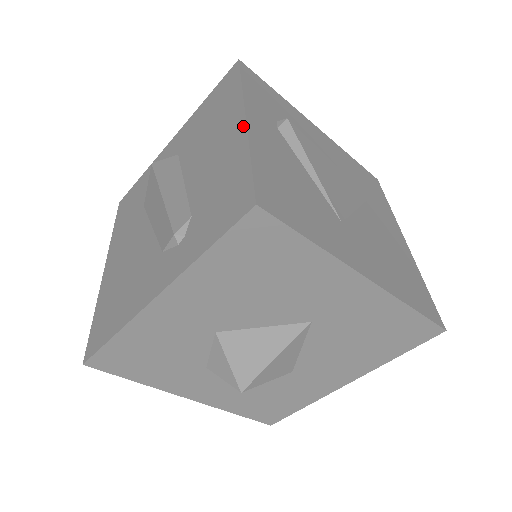
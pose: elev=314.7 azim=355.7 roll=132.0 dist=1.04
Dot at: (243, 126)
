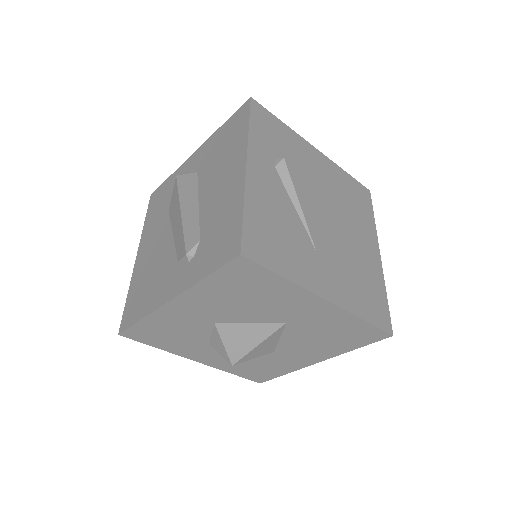
Dot at: (243, 174)
